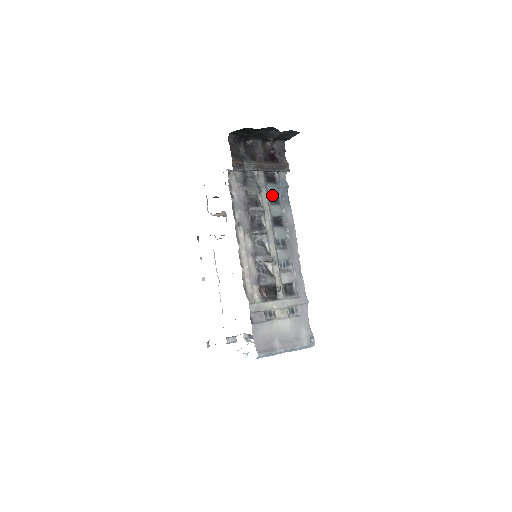
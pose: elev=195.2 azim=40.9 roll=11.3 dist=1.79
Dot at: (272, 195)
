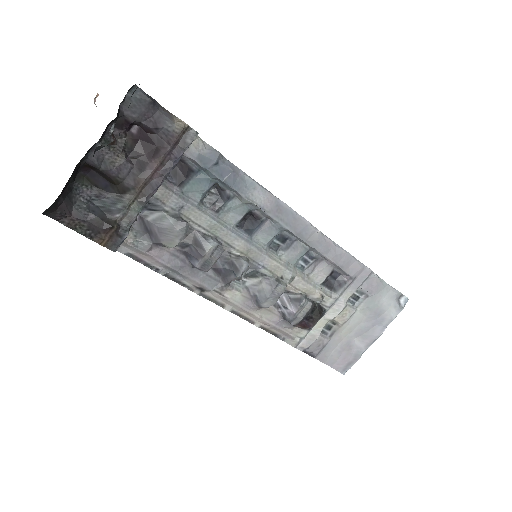
Dot at: (206, 192)
